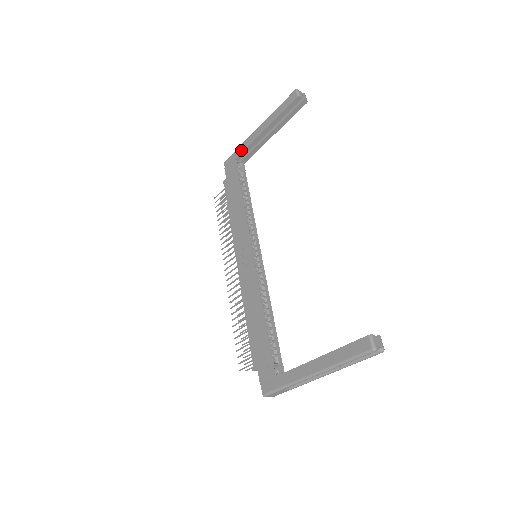
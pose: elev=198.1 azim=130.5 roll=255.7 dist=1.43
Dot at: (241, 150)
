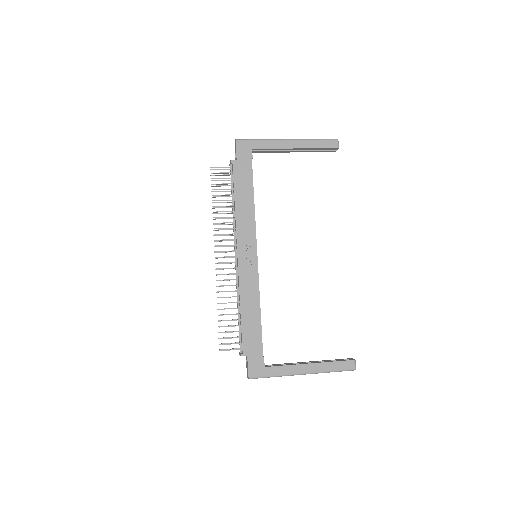
Dot at: (263, 146)
